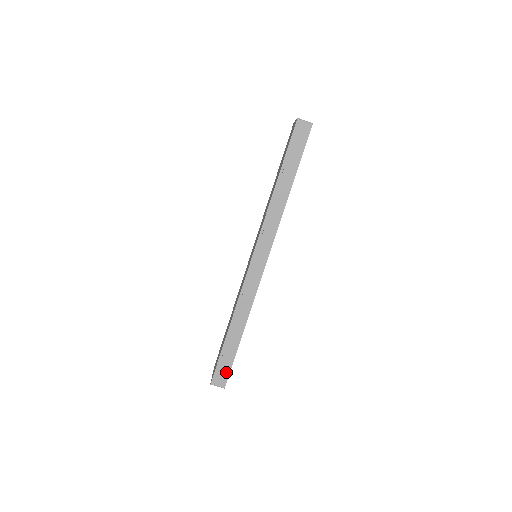
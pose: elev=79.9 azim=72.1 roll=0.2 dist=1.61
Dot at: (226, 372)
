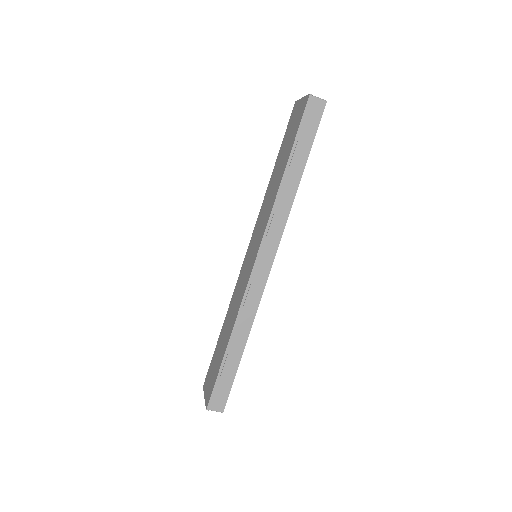
Dot at: (225, 394)
